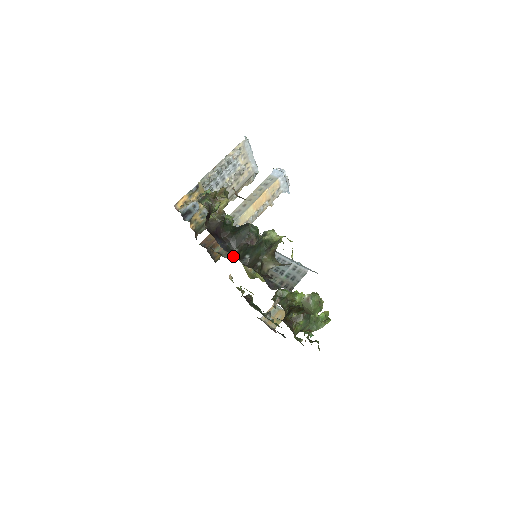
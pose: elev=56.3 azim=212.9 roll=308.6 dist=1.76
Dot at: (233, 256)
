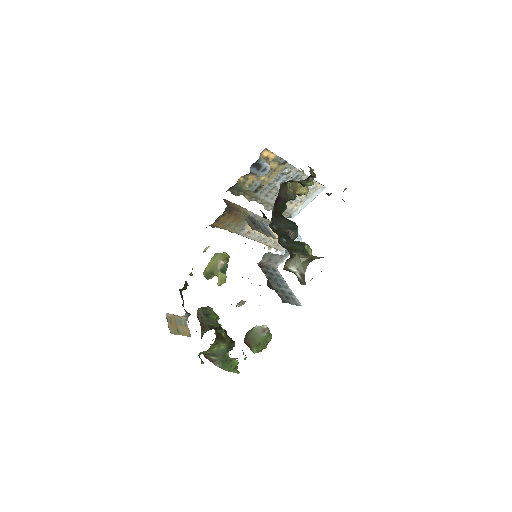
Dot at: (271, 227)
